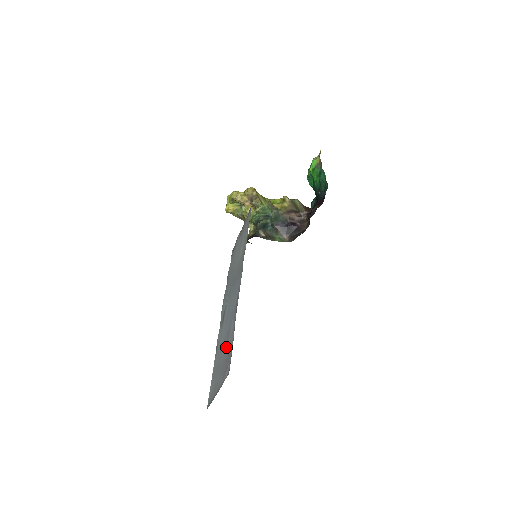
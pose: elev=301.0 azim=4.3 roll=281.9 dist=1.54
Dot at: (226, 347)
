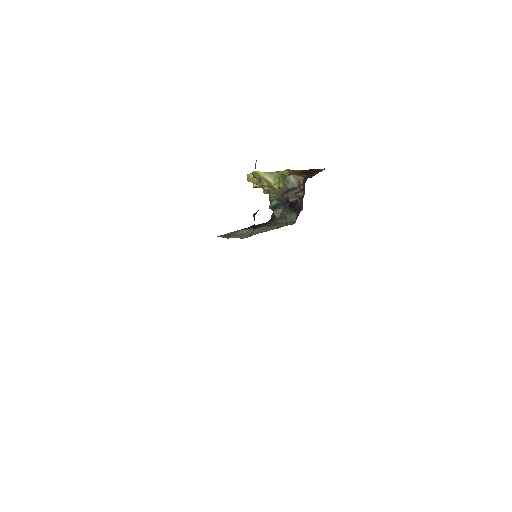
Dot at: occluded
